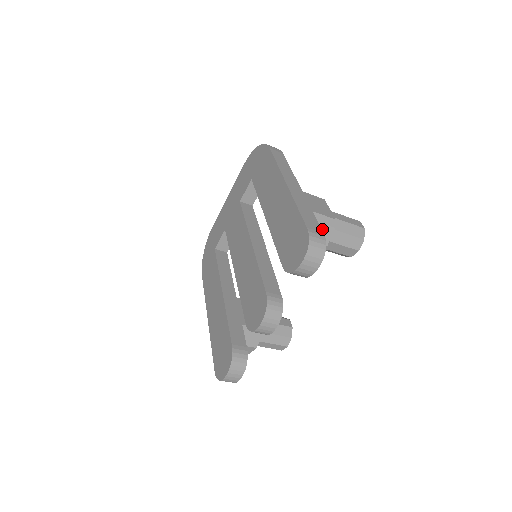
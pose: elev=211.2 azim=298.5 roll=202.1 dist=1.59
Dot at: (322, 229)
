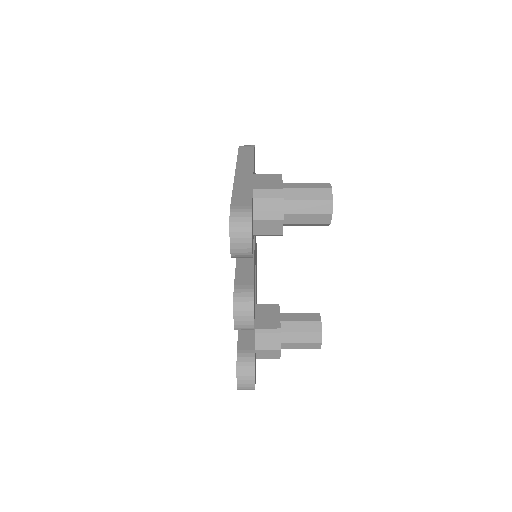
Dot at: (269, 203)
